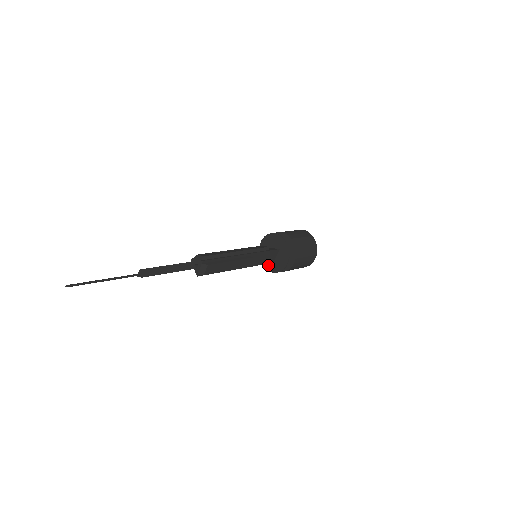
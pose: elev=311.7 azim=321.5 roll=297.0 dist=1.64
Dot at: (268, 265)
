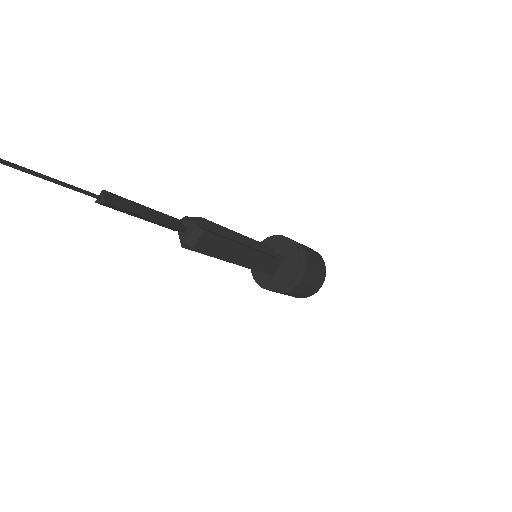
Dot at: (263, 279)
